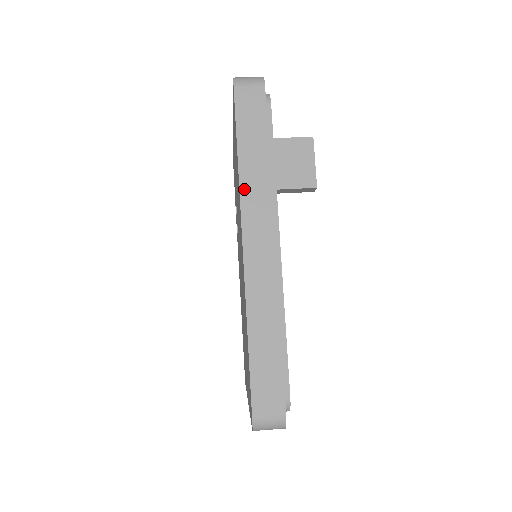
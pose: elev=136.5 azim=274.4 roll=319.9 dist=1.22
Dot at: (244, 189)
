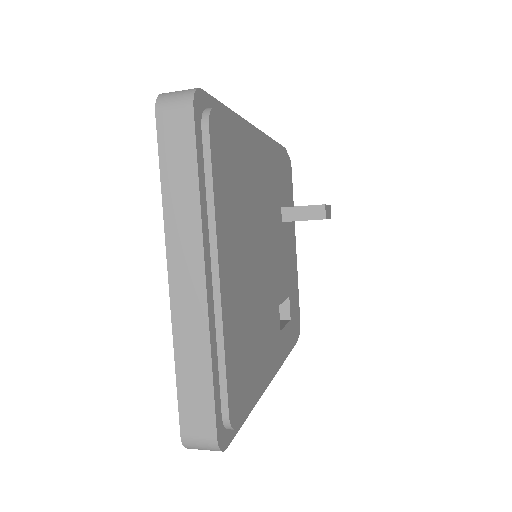
Dot at: occluded
